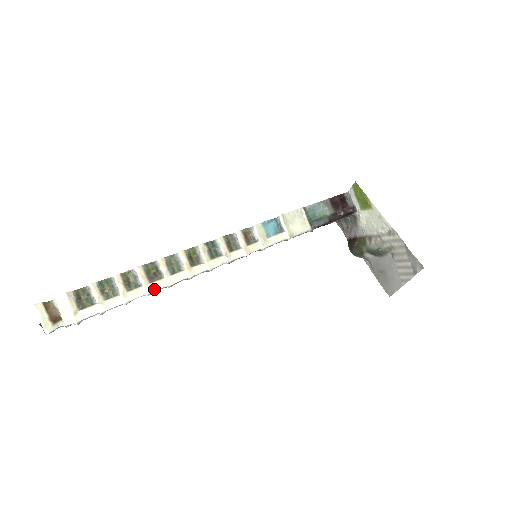
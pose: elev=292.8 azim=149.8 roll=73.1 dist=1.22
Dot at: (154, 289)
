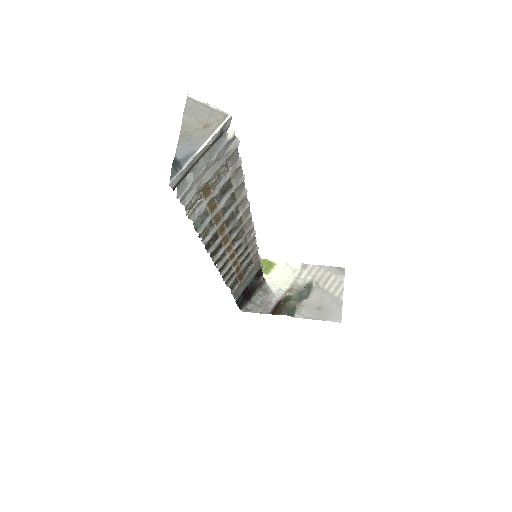
Dot at: occluded
